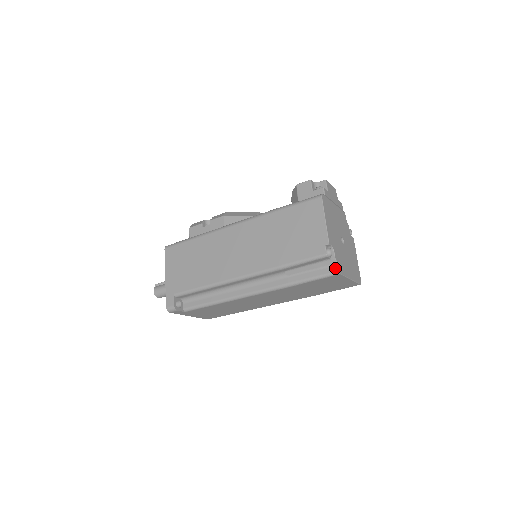
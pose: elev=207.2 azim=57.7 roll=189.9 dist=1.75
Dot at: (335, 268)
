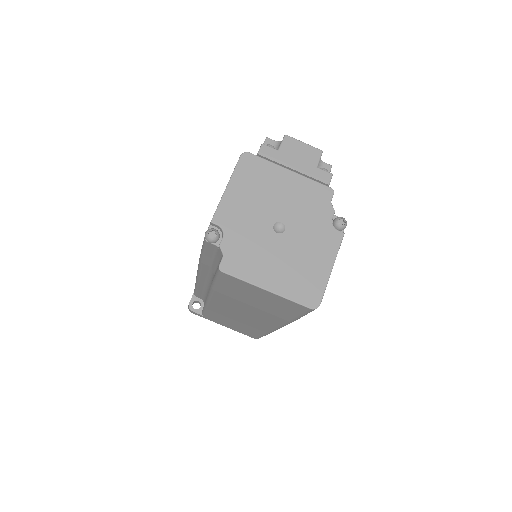
Dot at: (220, 262)
